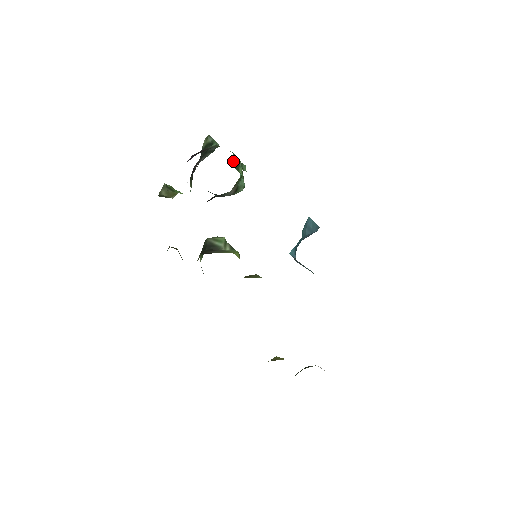
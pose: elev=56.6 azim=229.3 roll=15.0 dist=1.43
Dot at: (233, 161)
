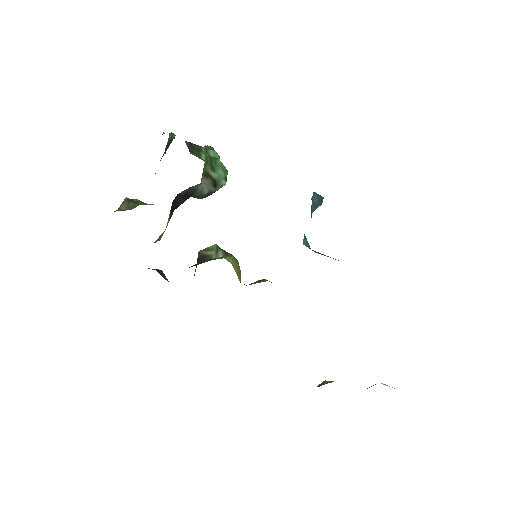
Dot at: (191, 147)
